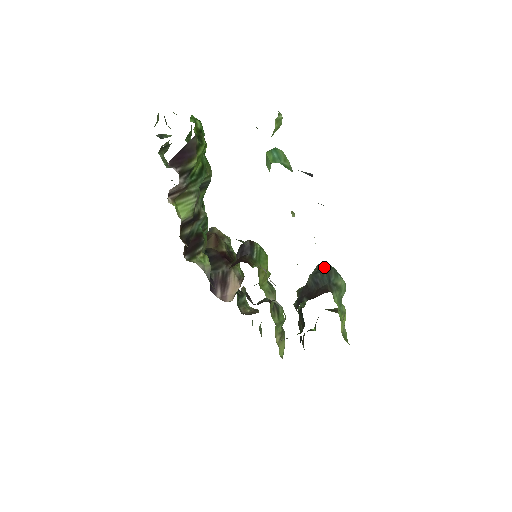
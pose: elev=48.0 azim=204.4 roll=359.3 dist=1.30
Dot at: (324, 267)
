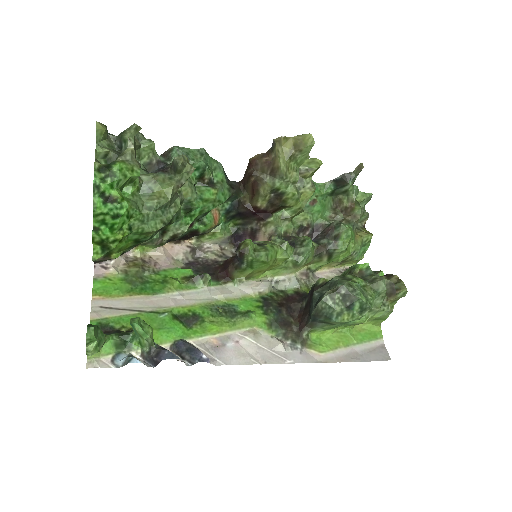
Dot at: (315, 308)
